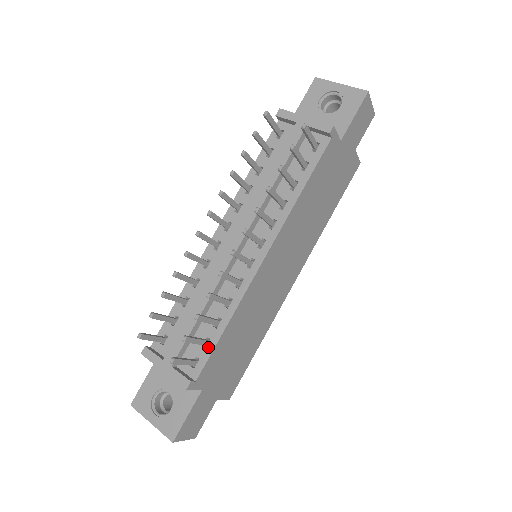
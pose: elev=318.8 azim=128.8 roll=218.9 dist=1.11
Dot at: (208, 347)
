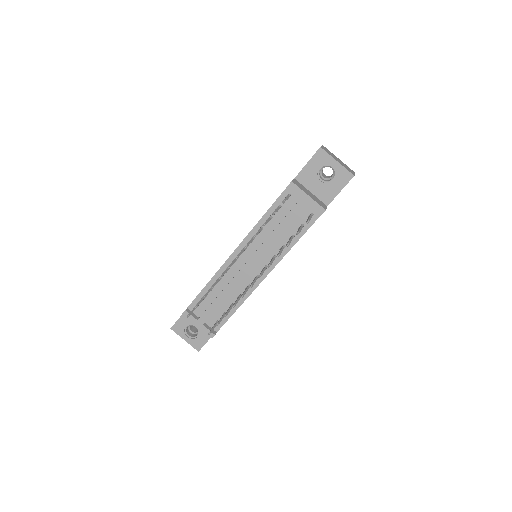
Dot at: (225, 317)
